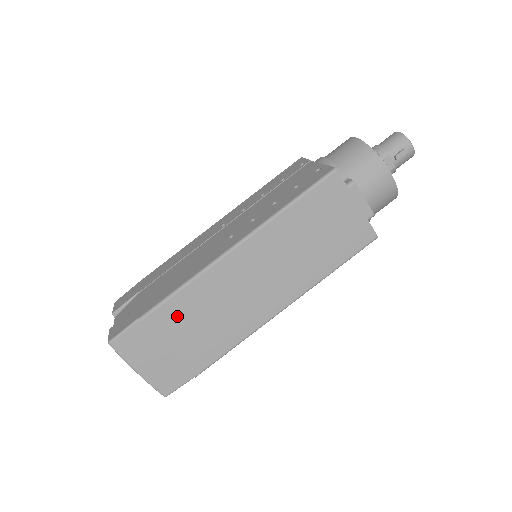
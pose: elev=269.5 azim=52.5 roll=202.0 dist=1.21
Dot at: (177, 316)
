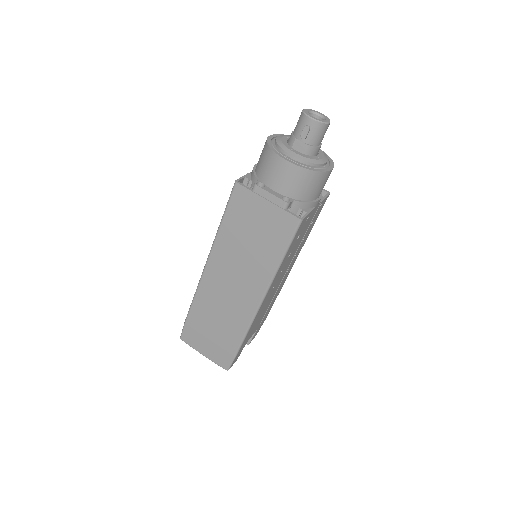
Dot at: (202, 316)
